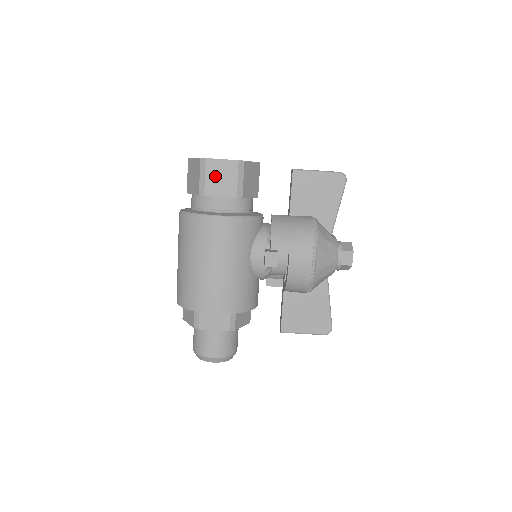
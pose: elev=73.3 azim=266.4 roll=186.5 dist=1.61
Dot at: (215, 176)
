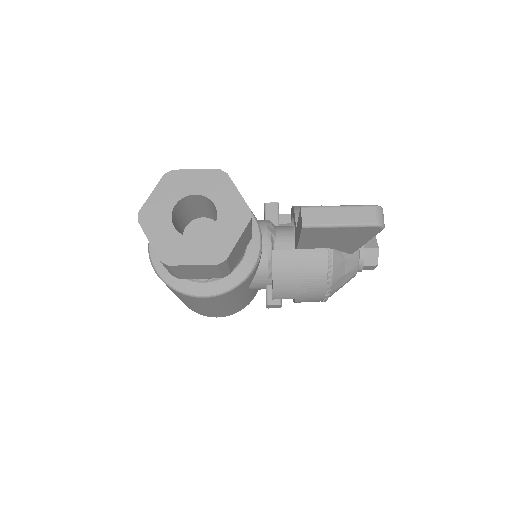
Dot at: (187, 272)
